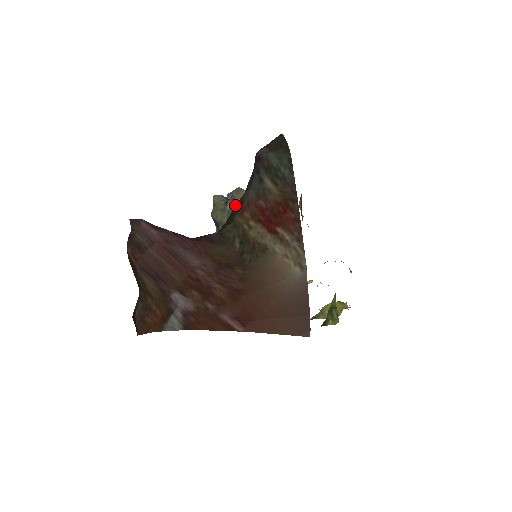
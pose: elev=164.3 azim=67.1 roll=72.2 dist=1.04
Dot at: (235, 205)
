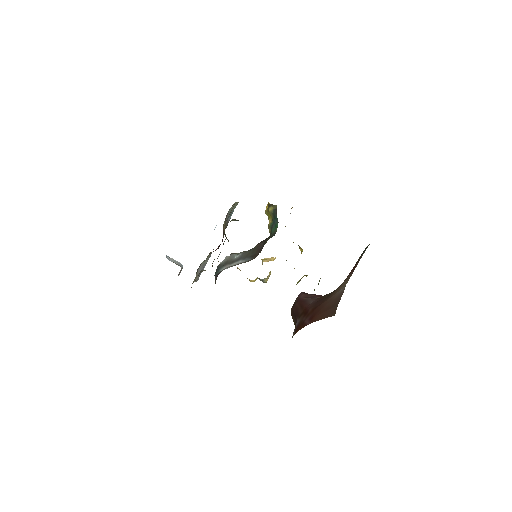
Dot at: occluded
